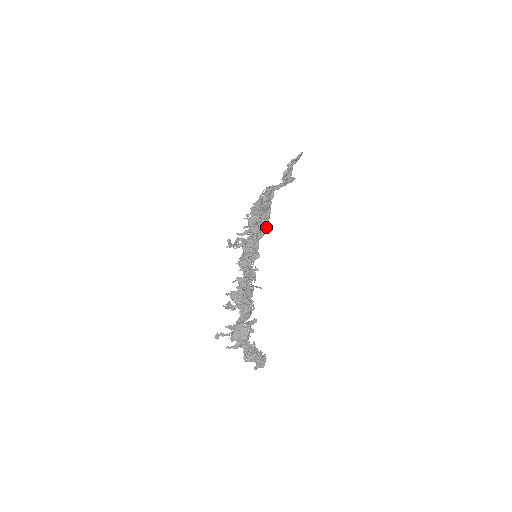
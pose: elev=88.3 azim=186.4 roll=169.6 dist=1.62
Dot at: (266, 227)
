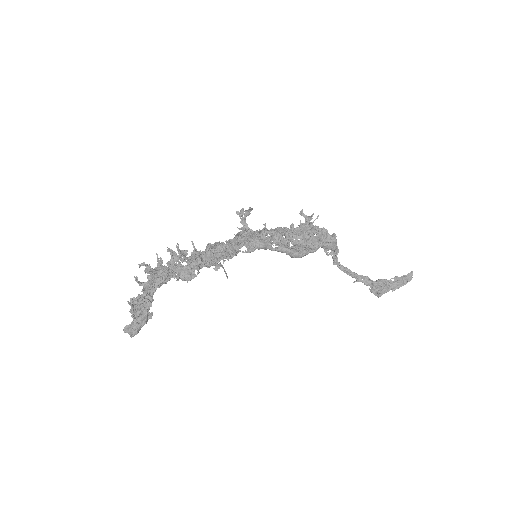
Dot at: (292, 248)
